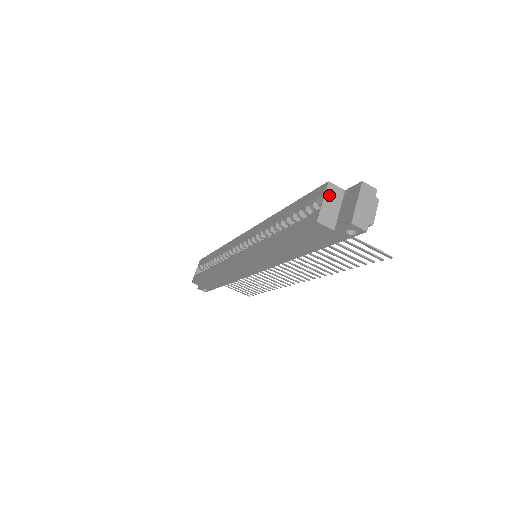
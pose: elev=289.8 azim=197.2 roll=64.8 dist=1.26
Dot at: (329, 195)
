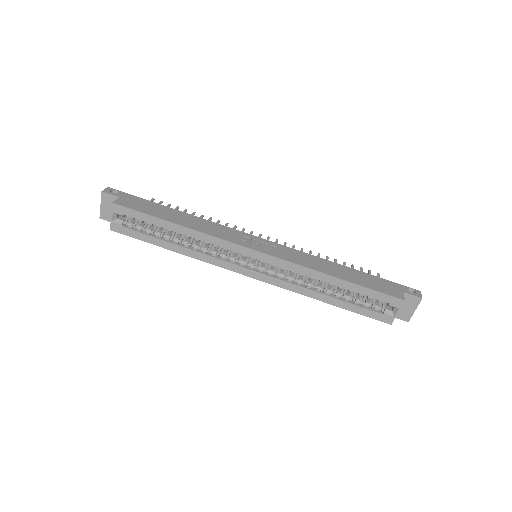
Dot at: (401, 306)
